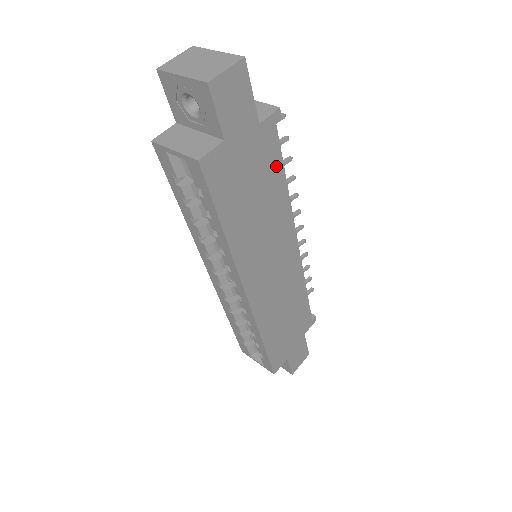
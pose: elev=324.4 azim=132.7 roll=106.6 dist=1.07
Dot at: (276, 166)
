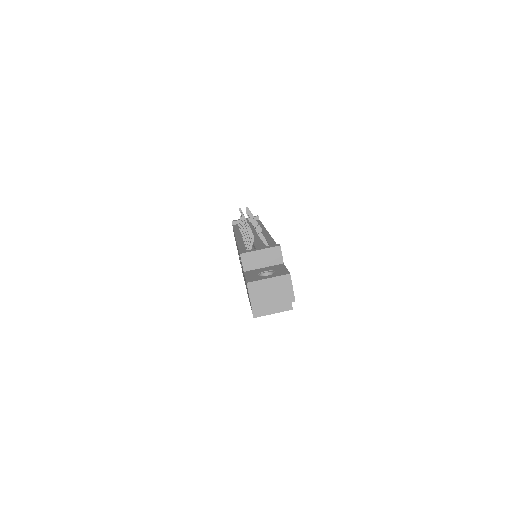
Dot at: occluded
